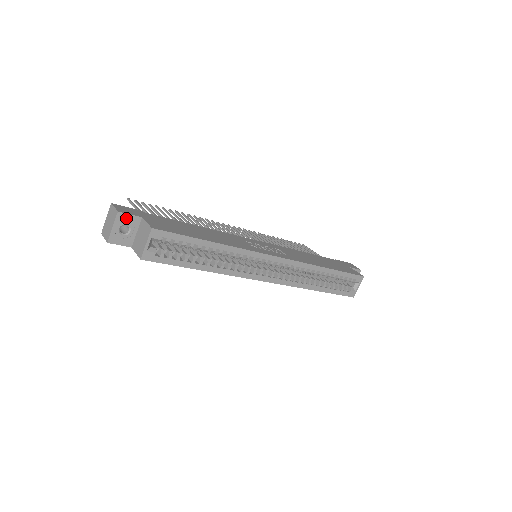
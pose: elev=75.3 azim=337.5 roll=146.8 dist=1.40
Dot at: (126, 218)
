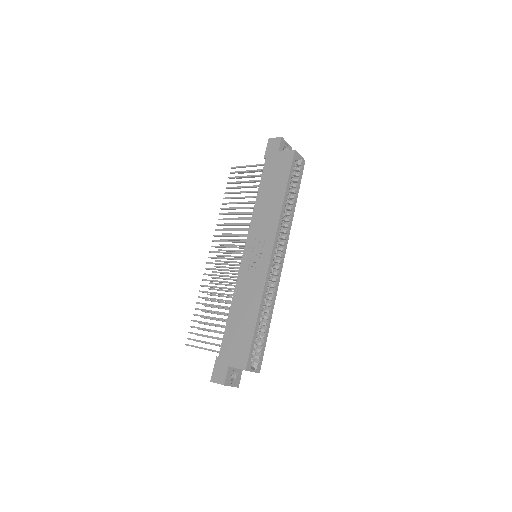
Dot at: (228, 378)
